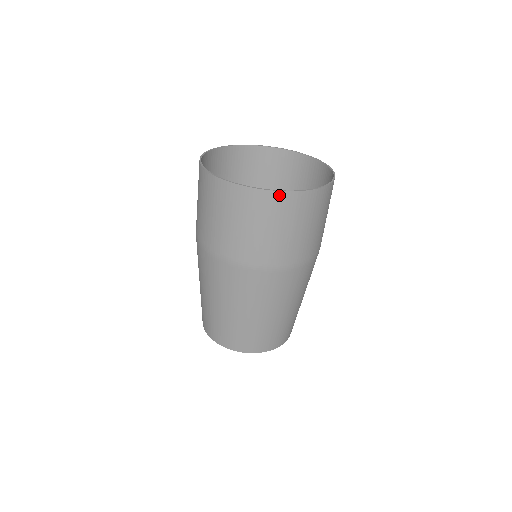
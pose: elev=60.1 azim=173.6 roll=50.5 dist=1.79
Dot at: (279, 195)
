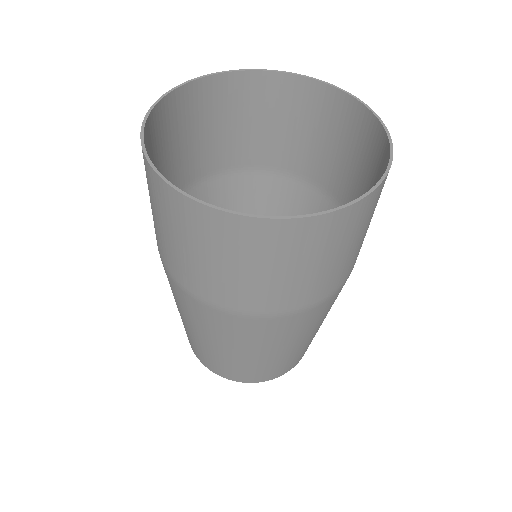
Dot at: (357, 206)
